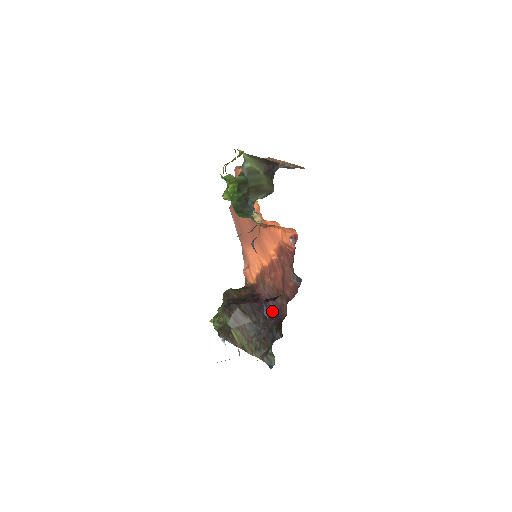
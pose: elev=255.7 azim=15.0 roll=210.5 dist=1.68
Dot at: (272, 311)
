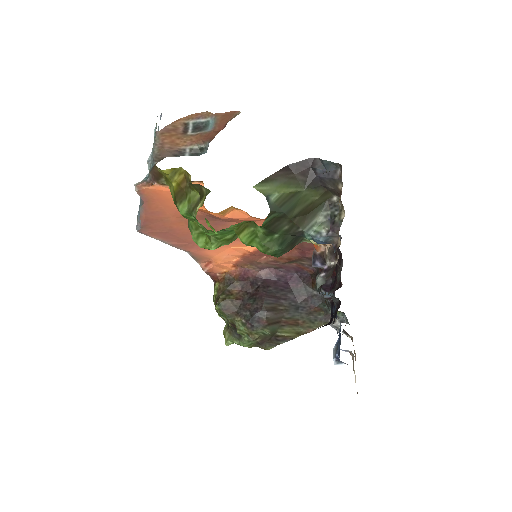
Dot at: (288, 278)
